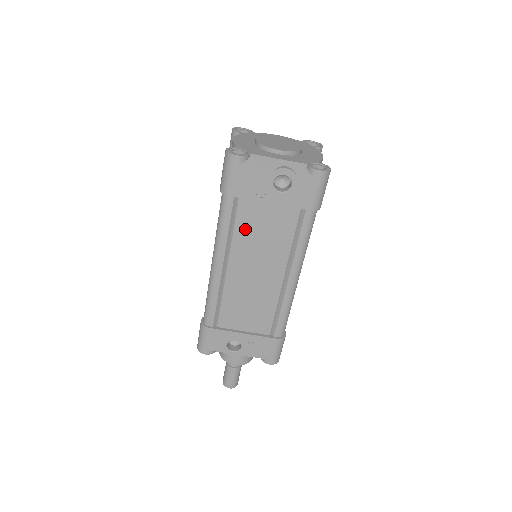
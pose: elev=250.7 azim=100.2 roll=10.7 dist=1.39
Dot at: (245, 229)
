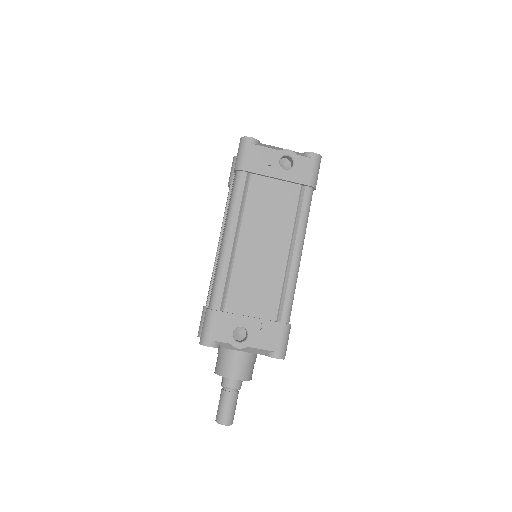
Dot at: (255, 203)
